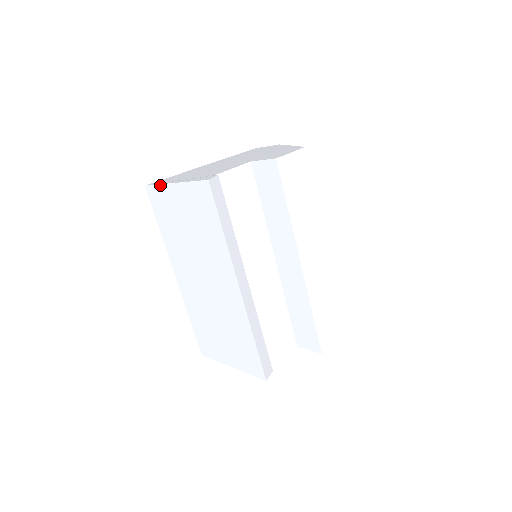
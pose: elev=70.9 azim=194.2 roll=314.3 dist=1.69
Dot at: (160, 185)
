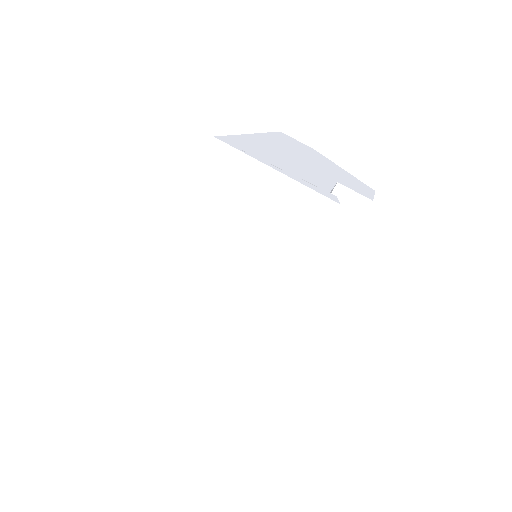
Dot at: (247, 156)
